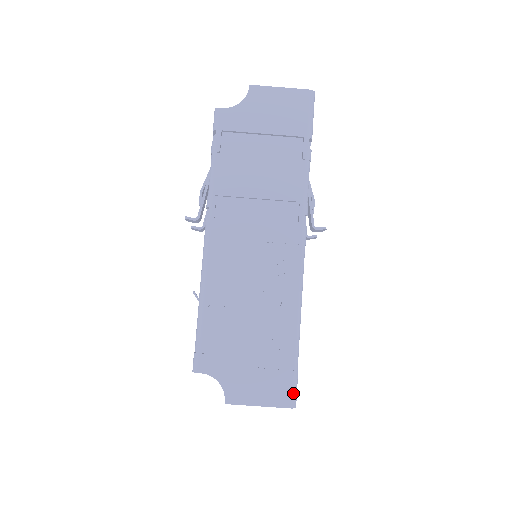
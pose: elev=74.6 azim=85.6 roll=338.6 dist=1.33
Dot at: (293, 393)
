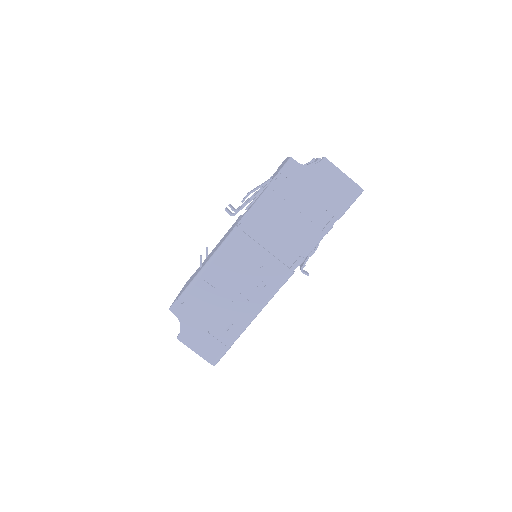
Dot at: (219, 358)
